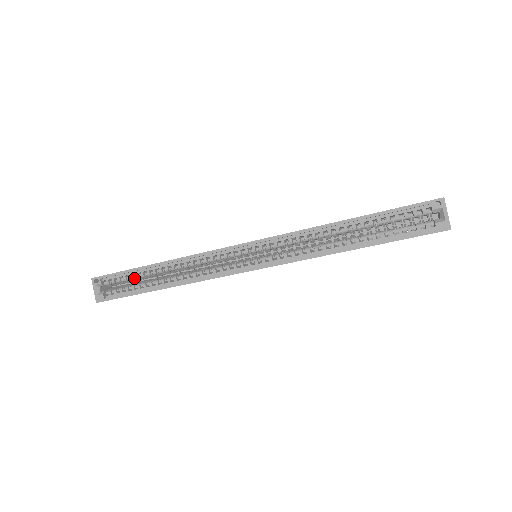
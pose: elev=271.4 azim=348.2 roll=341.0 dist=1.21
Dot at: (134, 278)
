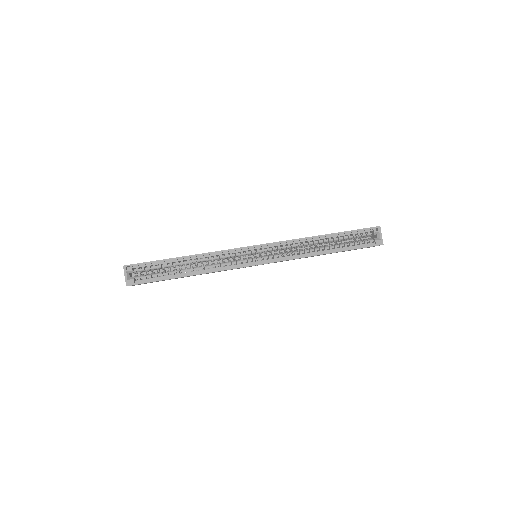
Dot at: occluded
